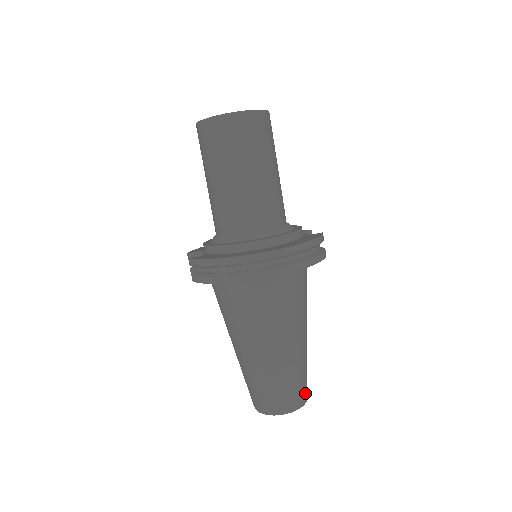
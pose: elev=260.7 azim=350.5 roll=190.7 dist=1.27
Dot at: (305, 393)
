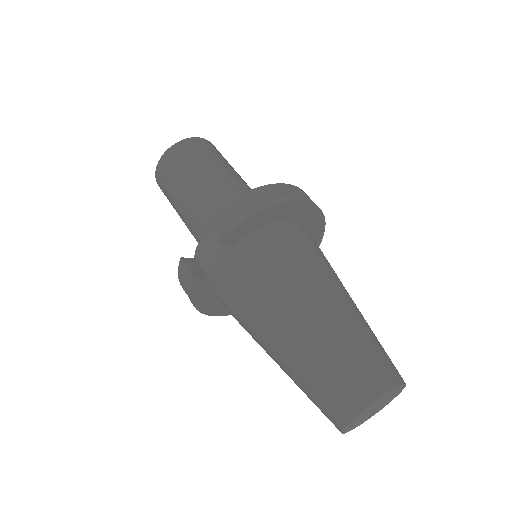
Dot at: occluded
